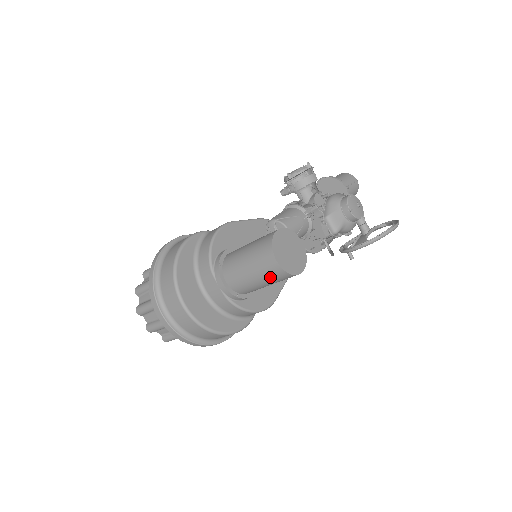
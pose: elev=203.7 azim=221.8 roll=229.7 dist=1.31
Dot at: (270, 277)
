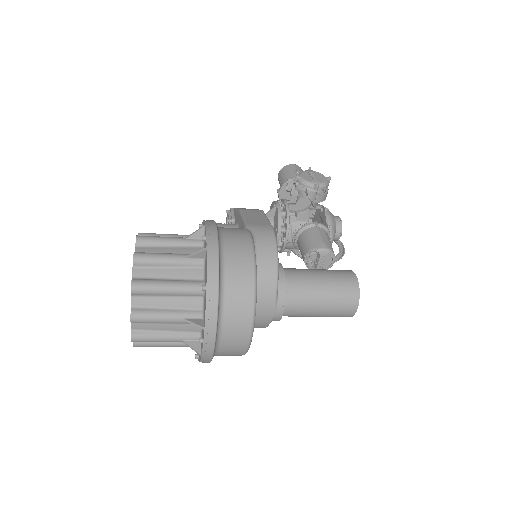
Dot at: (333, 316)
